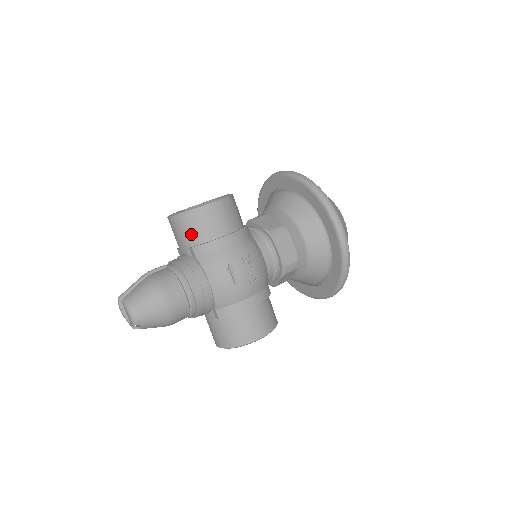
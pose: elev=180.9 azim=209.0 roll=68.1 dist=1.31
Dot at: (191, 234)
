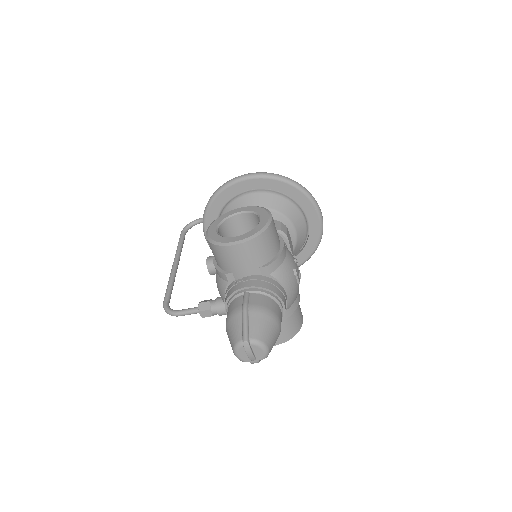
Dot at: (263, 254)
